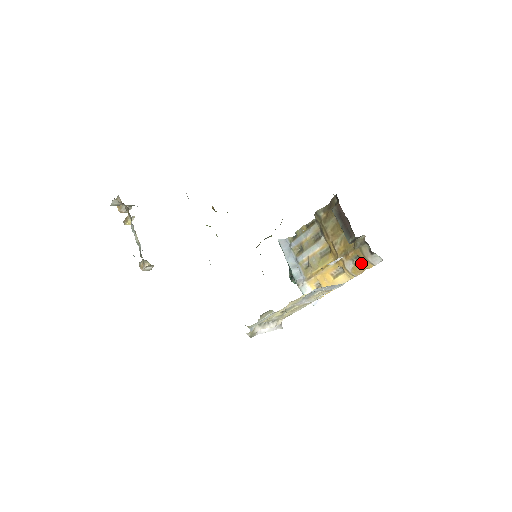
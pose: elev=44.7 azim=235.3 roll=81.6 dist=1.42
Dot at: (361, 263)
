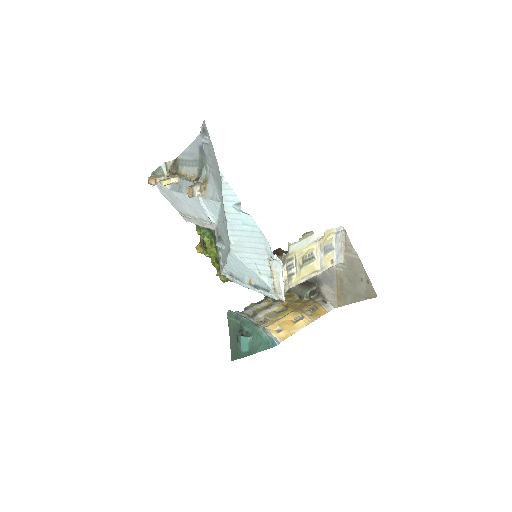
Dot at: (317, 310)
